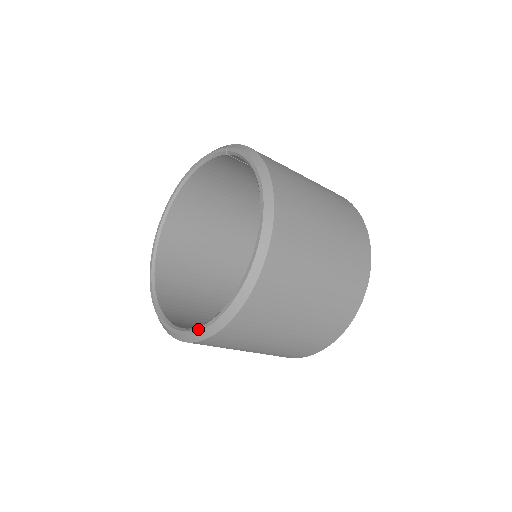
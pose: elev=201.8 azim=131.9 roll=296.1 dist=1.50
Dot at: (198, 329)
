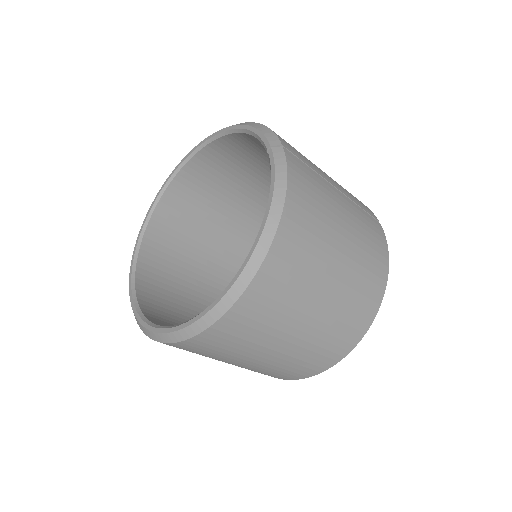
Dot at: (139, 318)
